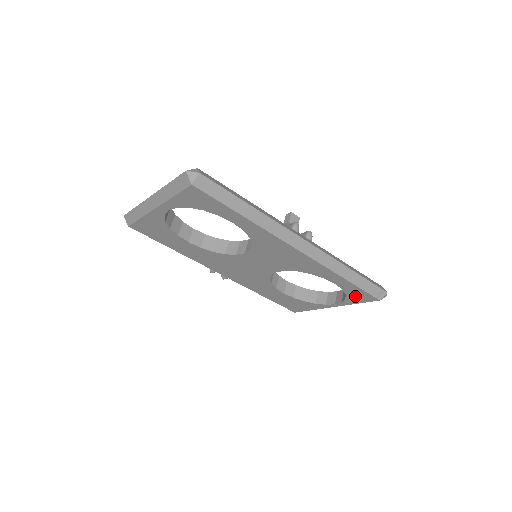
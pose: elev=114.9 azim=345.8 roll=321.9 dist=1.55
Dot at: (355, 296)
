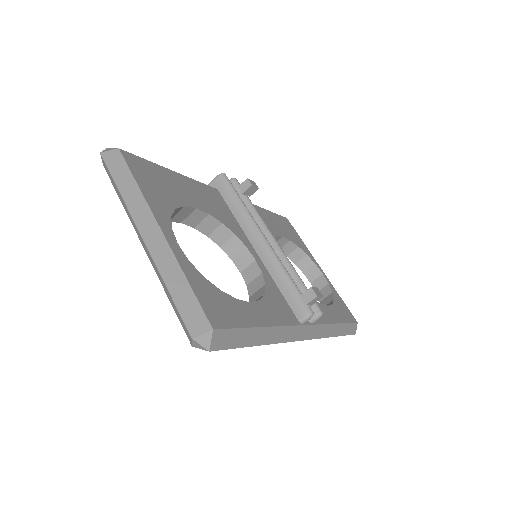
Dot at: occluded
